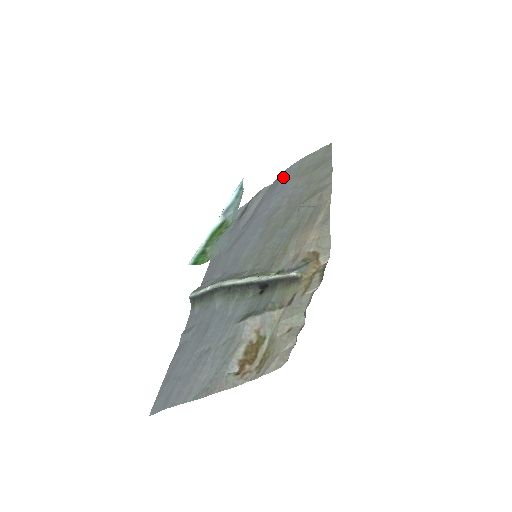
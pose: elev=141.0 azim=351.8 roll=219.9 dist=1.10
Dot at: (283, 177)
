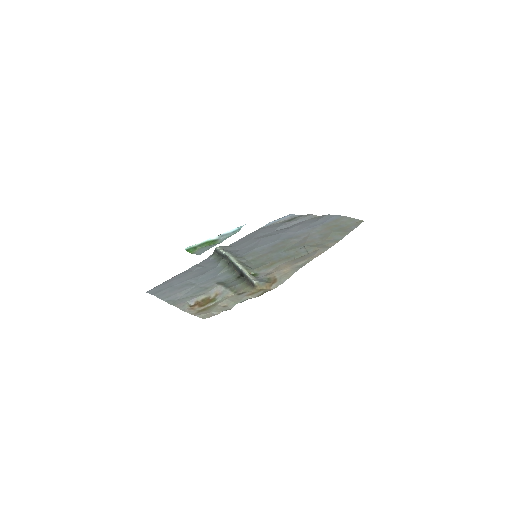
Dot at: (324, 218)
